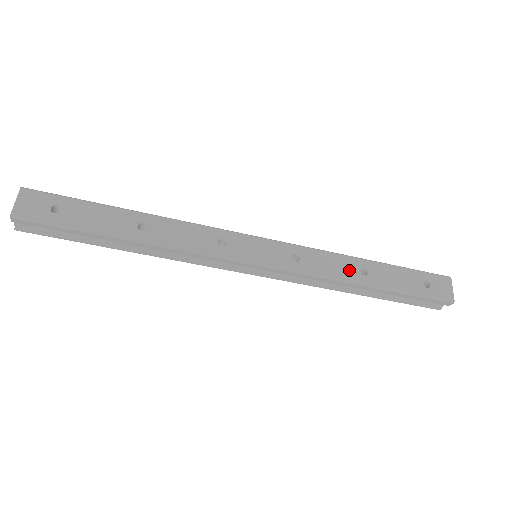
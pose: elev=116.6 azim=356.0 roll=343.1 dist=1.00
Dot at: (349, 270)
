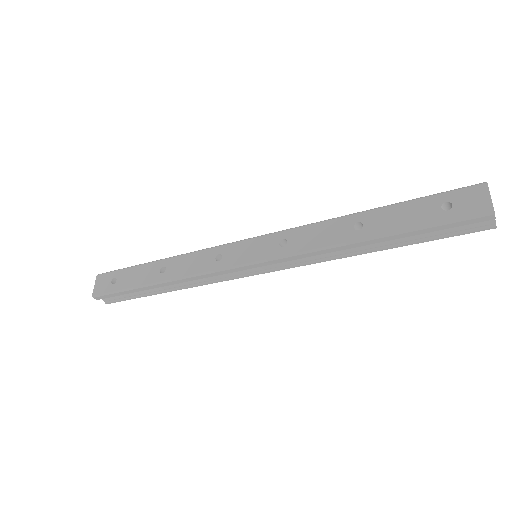
Dot at: (340, 232)
